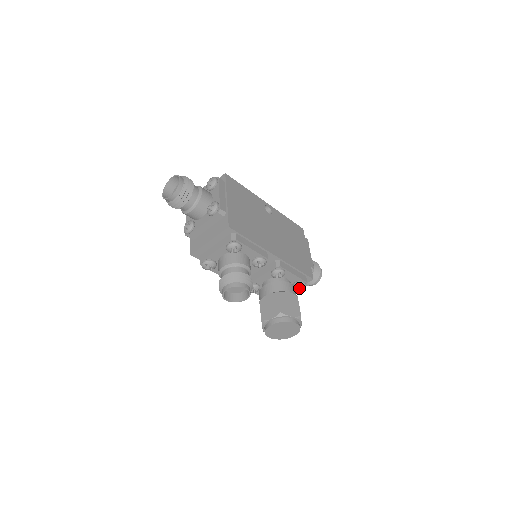
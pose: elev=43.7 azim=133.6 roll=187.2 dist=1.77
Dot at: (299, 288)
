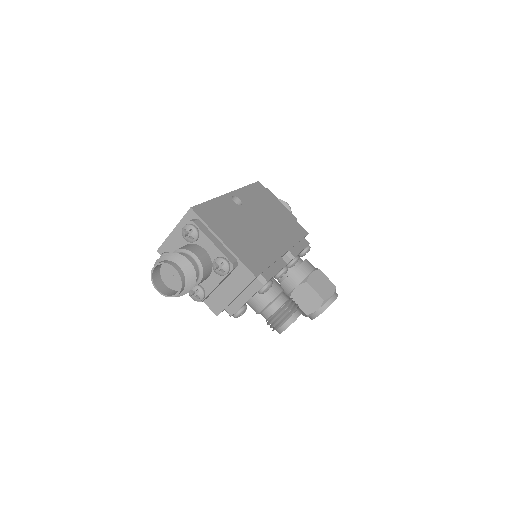
Dot at: occluded
